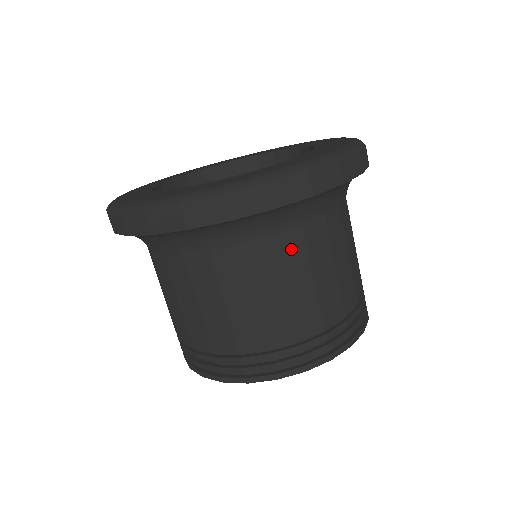
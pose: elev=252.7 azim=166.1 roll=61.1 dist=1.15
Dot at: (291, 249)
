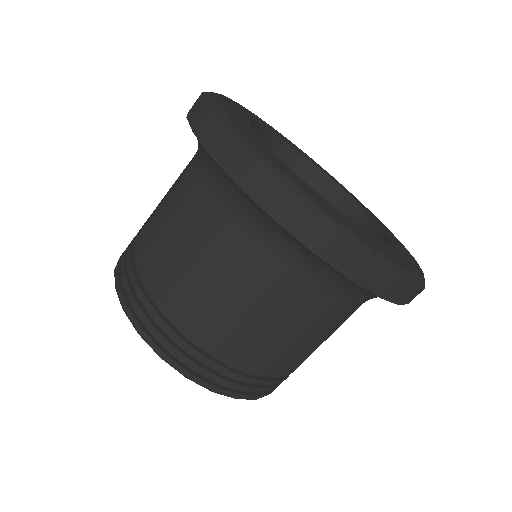
Dot at: (232, 245)
